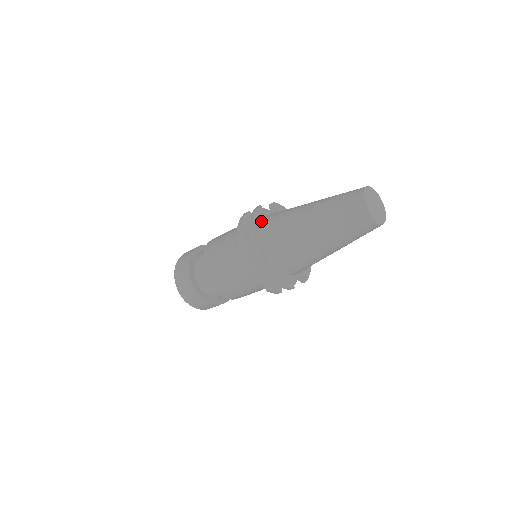
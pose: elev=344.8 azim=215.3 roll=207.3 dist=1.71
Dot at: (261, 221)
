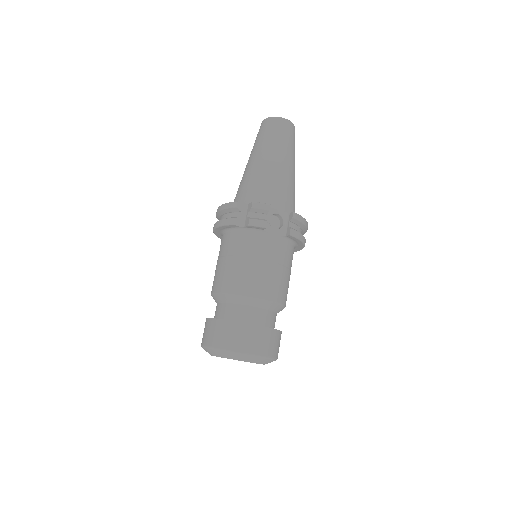
Dot at: occluded
